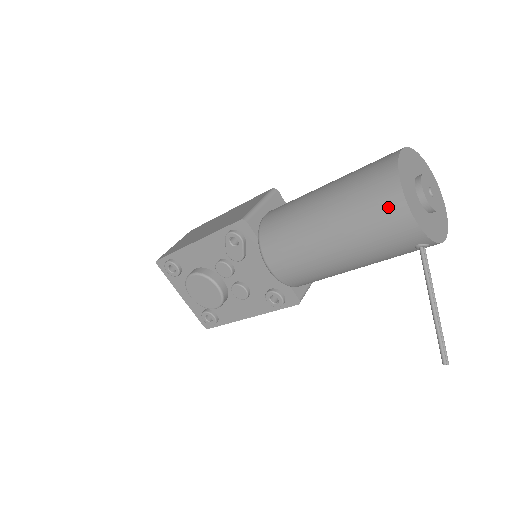
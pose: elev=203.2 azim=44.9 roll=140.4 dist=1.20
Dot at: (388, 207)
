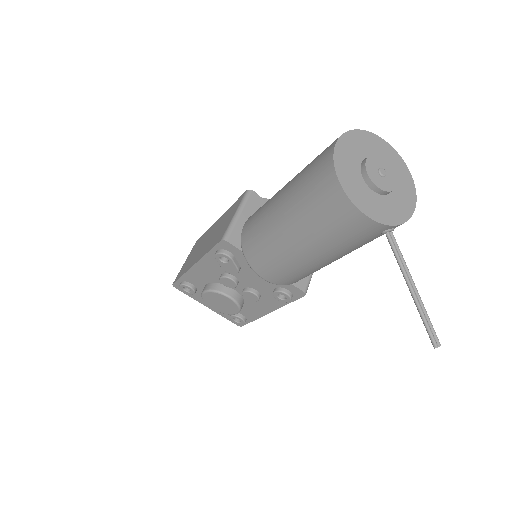
Dot at: (337, 209)
